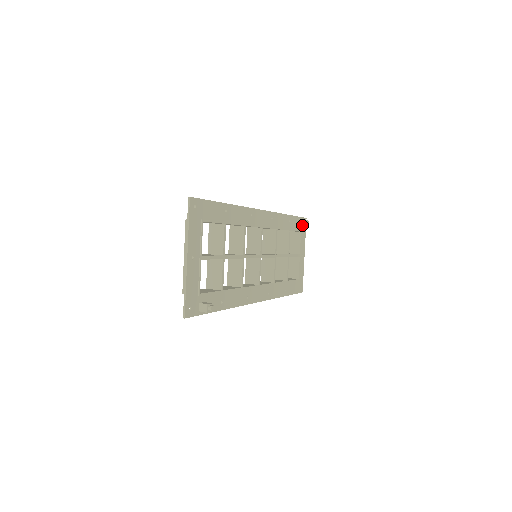
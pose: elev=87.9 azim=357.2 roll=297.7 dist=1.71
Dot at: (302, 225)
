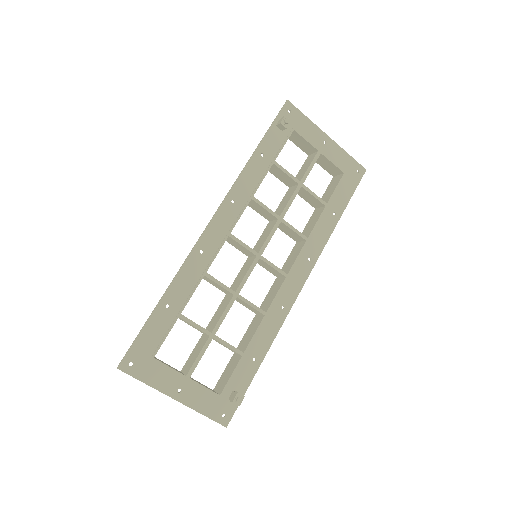
Dot at: occluded
